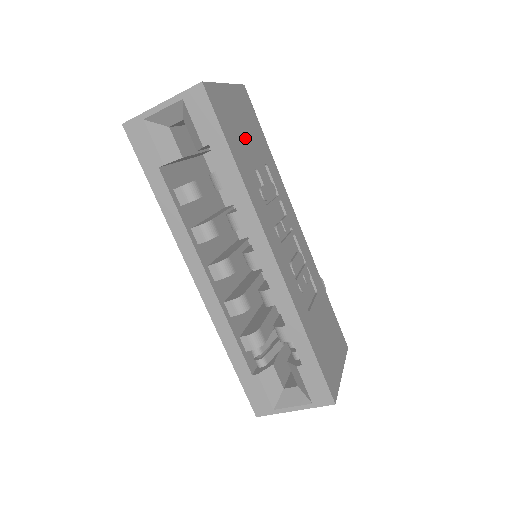
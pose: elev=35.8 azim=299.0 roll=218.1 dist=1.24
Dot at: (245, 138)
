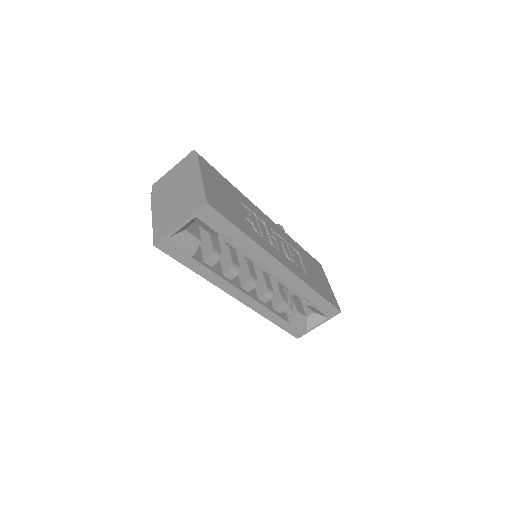
Dot at: (230, 203)
